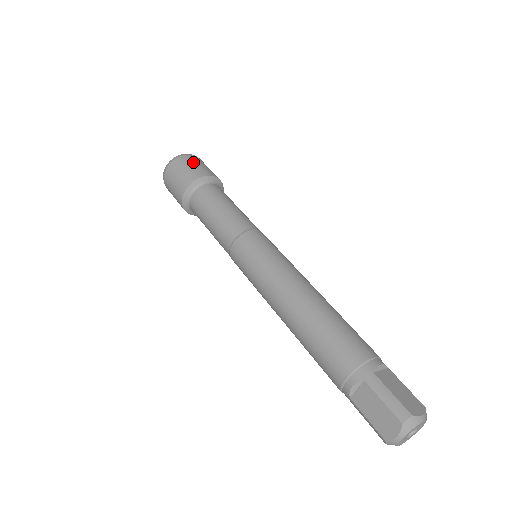
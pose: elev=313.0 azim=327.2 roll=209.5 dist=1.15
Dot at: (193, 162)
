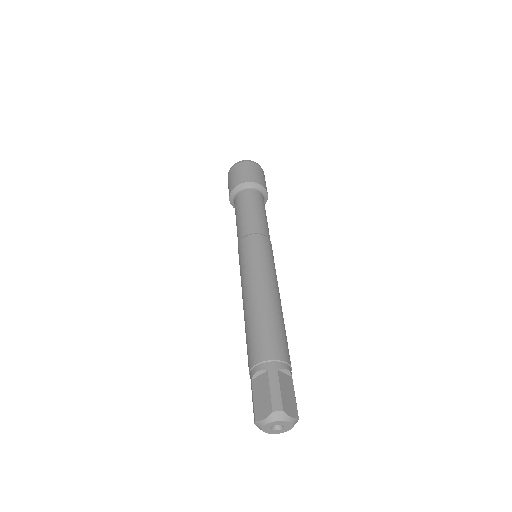
Dot at: (256, 170)
